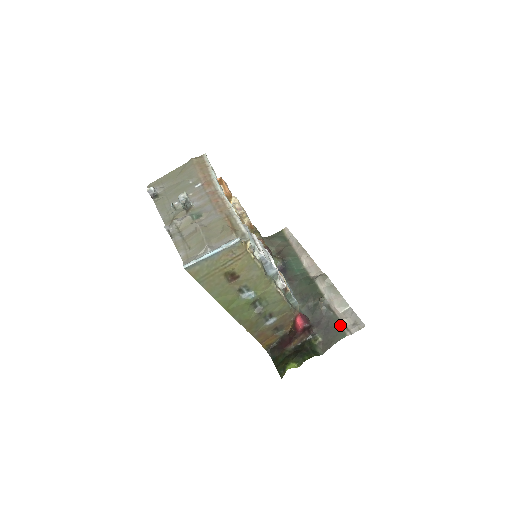
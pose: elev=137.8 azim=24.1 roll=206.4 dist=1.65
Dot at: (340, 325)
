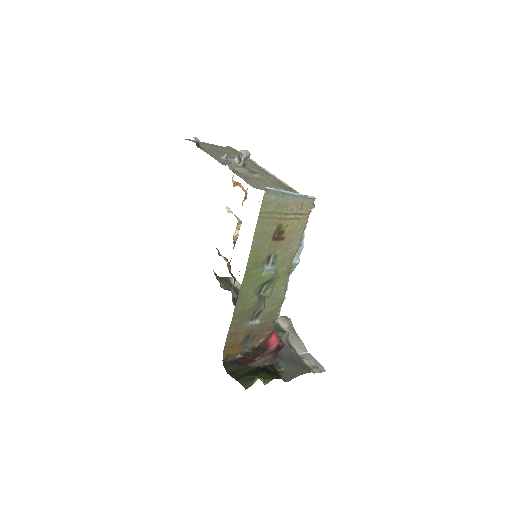
Dot at: (302, 362)
